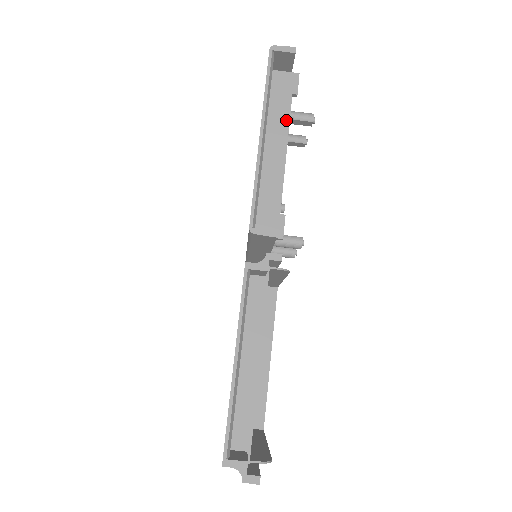
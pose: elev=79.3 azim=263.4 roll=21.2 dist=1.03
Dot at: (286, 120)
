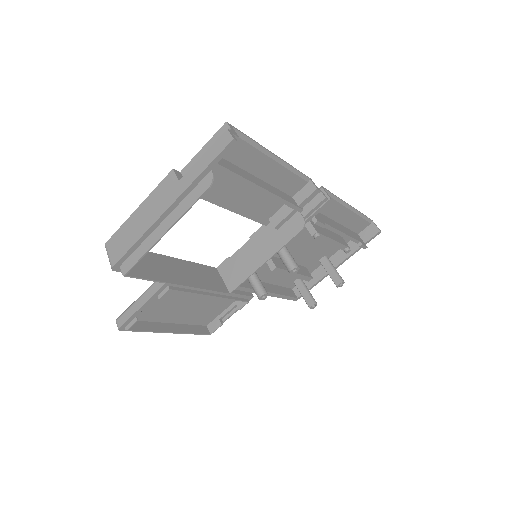
Dot at: (352, 236)
